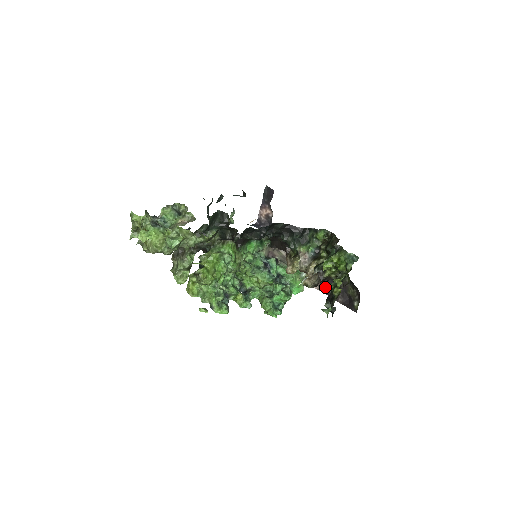
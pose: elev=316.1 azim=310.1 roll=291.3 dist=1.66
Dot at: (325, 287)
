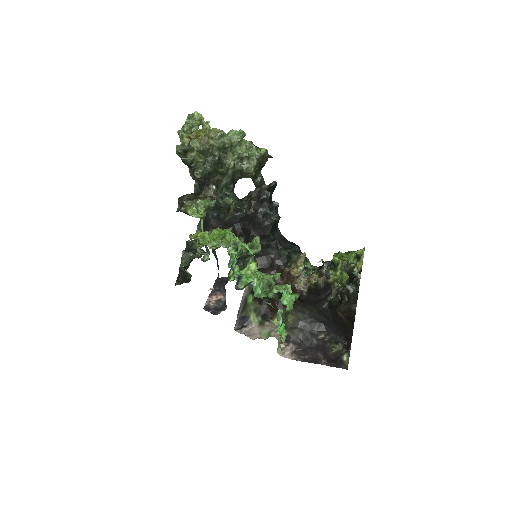
Dot at: (301, 354)
